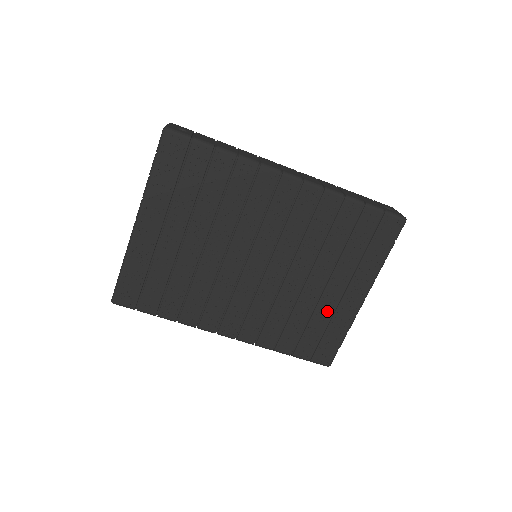
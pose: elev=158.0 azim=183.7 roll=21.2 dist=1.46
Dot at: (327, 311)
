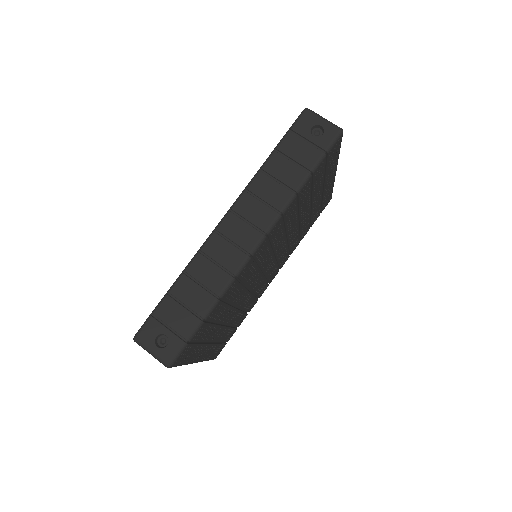
Dot at: (318, 204)
